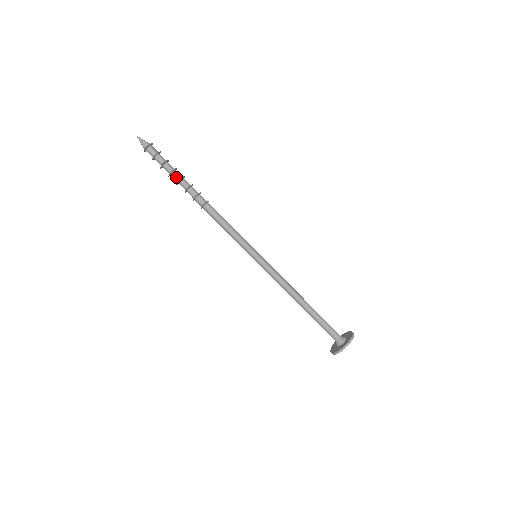
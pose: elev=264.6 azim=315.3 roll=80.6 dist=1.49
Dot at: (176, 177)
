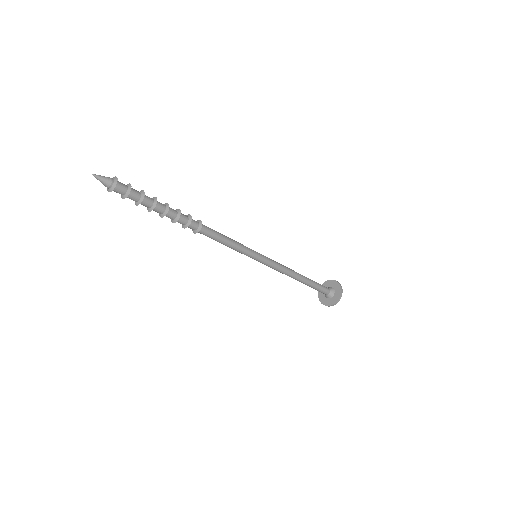
Dot at: occluded
